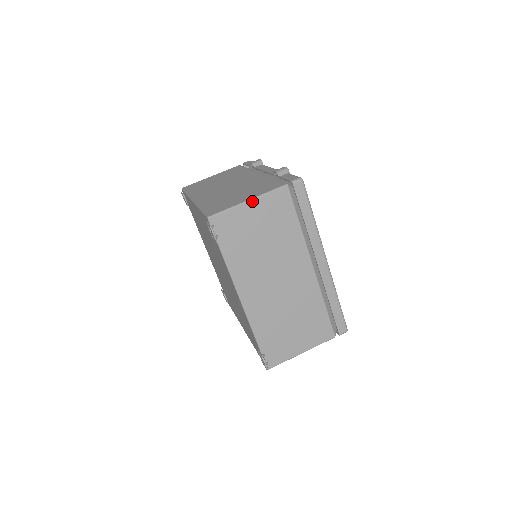
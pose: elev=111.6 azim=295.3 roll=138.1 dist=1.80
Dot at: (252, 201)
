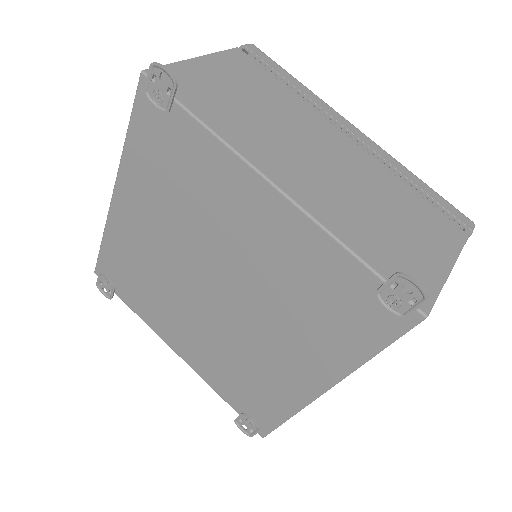
Dot at: (201, 58)
